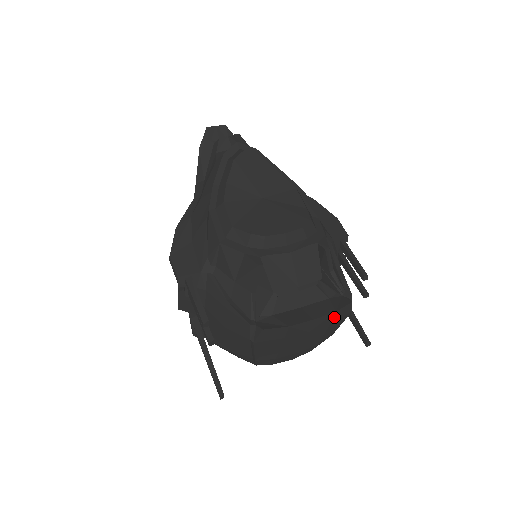
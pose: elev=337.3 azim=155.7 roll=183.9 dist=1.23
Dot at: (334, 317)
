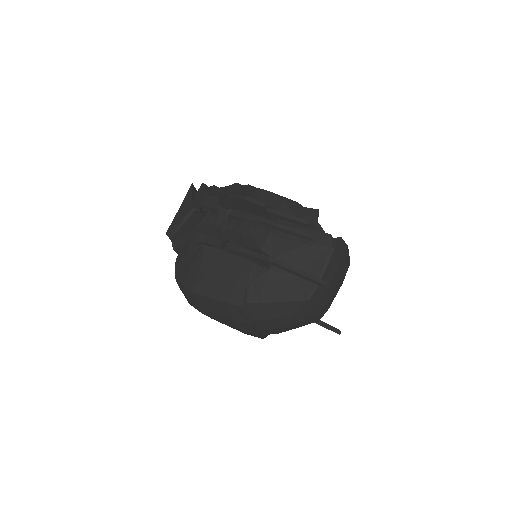
Dot at: (347, 270)
